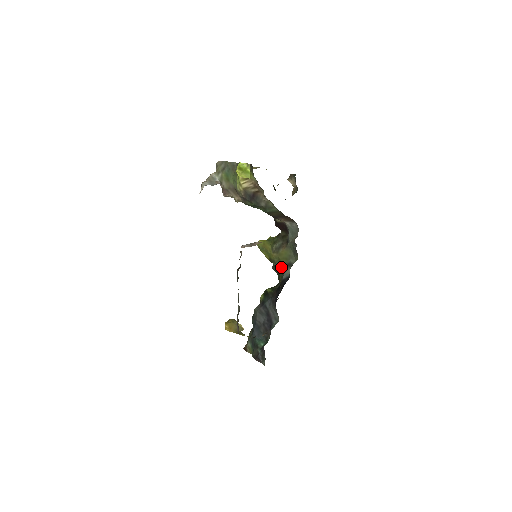
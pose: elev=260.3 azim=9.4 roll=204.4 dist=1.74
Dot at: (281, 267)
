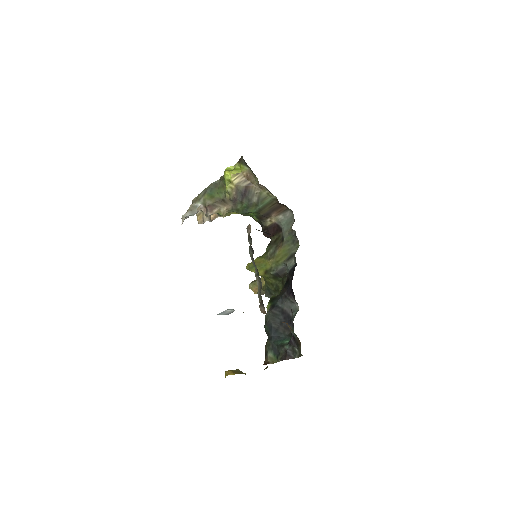
Dot at: (281, 269)
